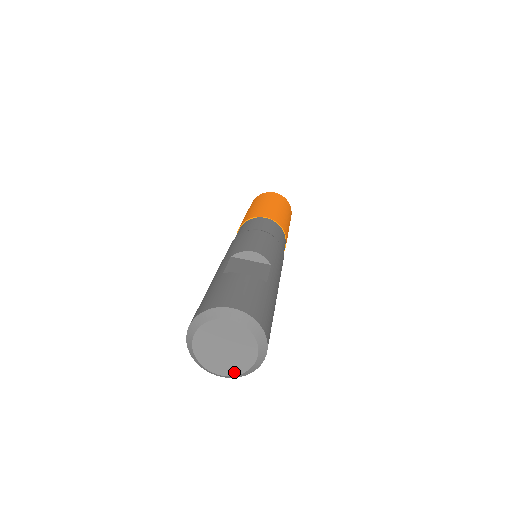
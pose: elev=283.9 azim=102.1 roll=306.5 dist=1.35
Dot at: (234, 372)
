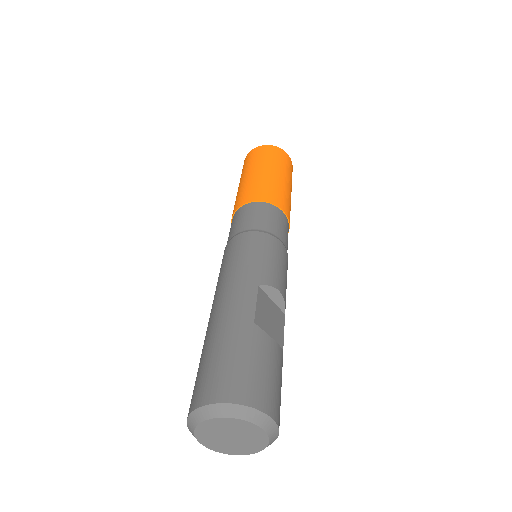
Dot at: (218, 450)
